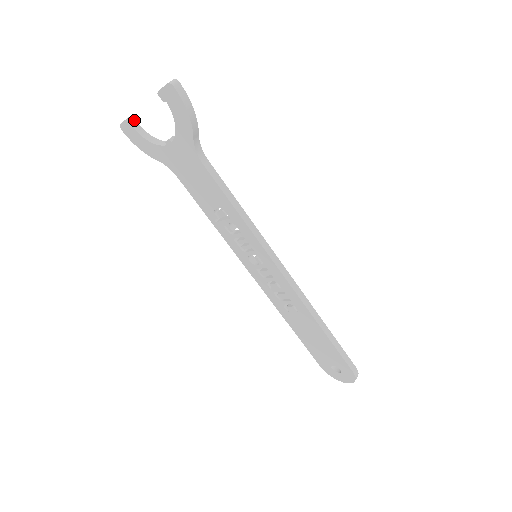
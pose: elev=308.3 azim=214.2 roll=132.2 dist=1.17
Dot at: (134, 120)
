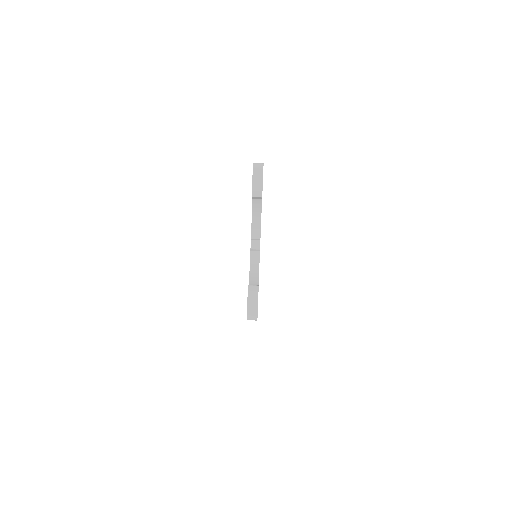
Dot at: (257, 198)
